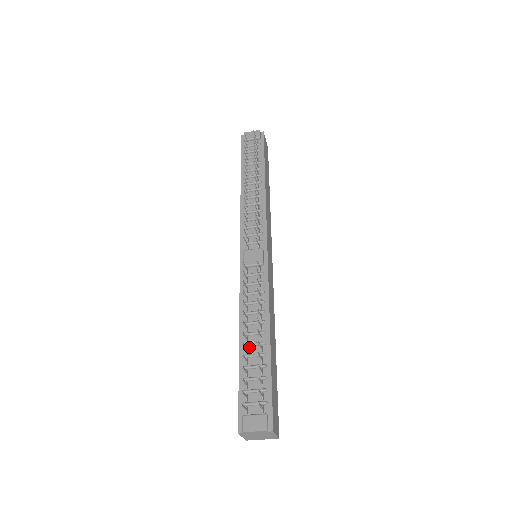
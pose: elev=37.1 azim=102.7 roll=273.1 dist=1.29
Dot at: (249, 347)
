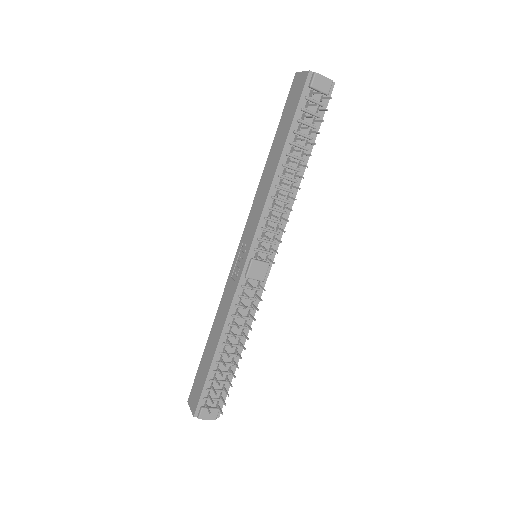
Dot at: (223, 355)
